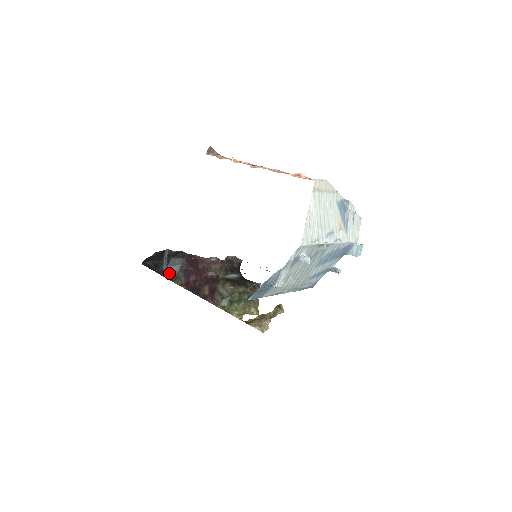
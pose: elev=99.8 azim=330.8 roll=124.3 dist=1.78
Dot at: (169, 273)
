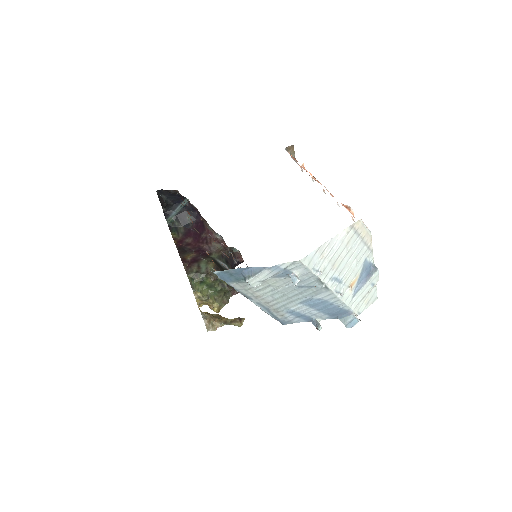
Dot at: (174, 222)
